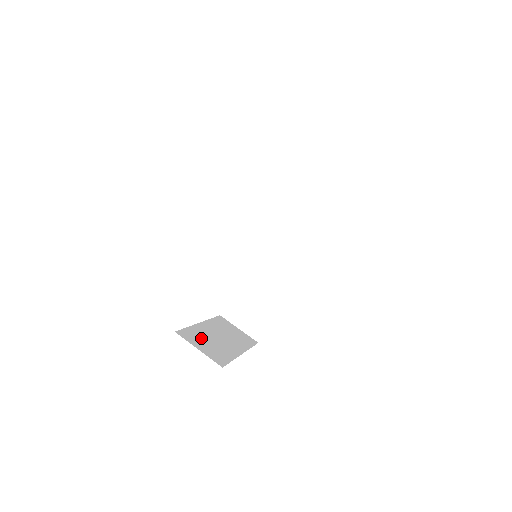
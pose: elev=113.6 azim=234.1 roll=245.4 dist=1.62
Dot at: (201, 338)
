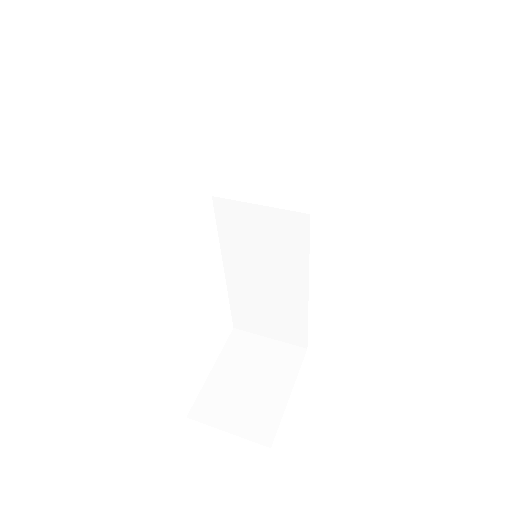
Dot at: occluded
